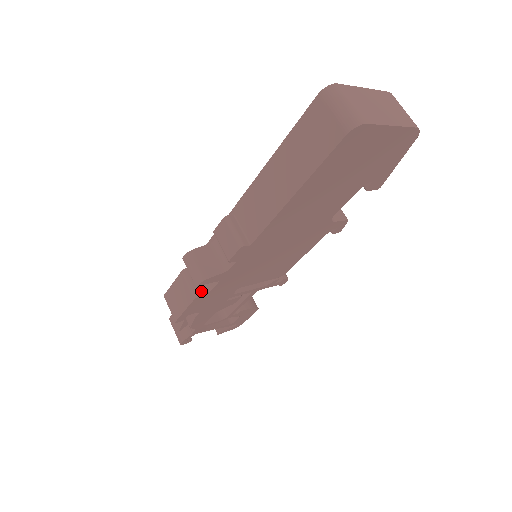
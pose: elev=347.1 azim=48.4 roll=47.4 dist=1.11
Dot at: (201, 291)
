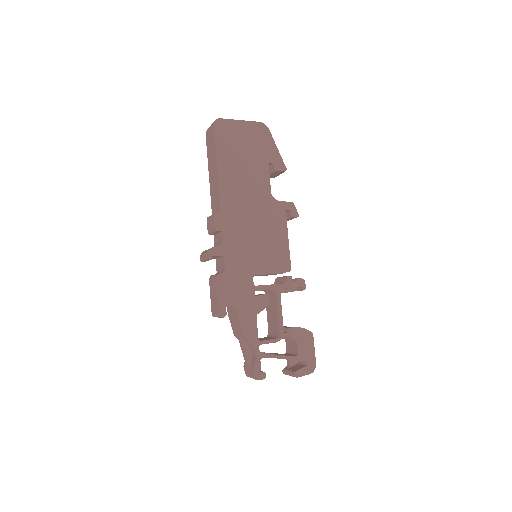
Dot at: (219, 273)
